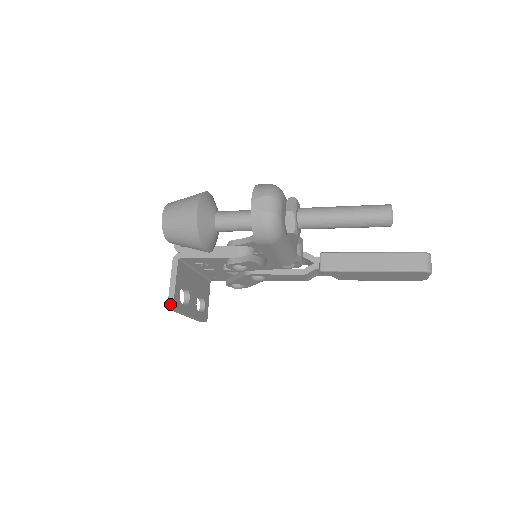
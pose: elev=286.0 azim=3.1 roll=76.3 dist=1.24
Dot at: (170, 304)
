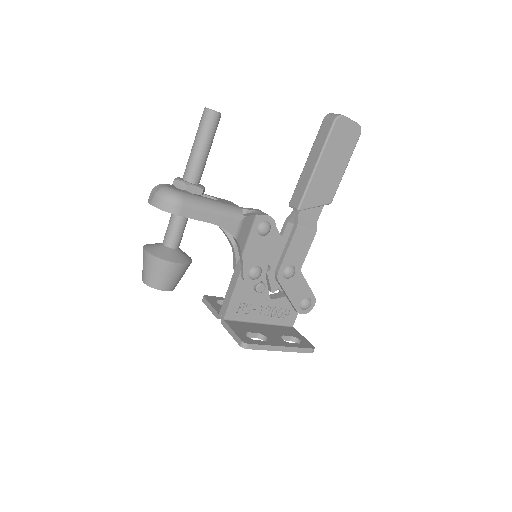
Dot at: (241, 344)
